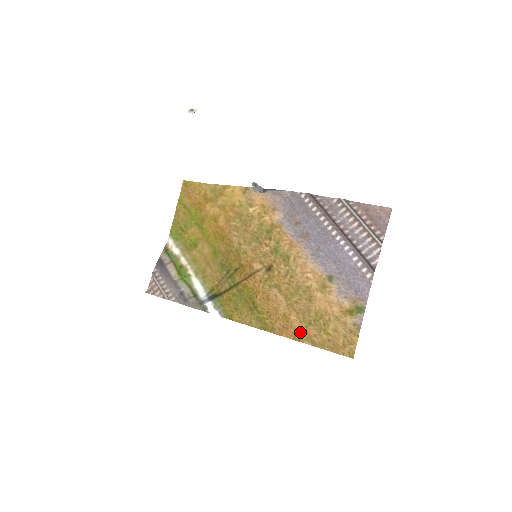
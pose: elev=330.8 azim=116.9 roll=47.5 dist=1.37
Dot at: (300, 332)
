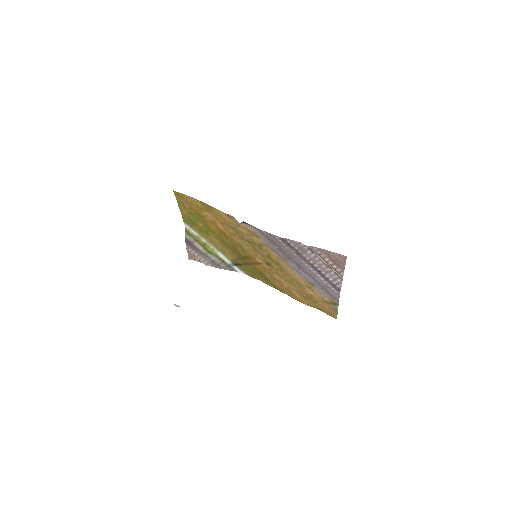
Dot at: (301, 300)
